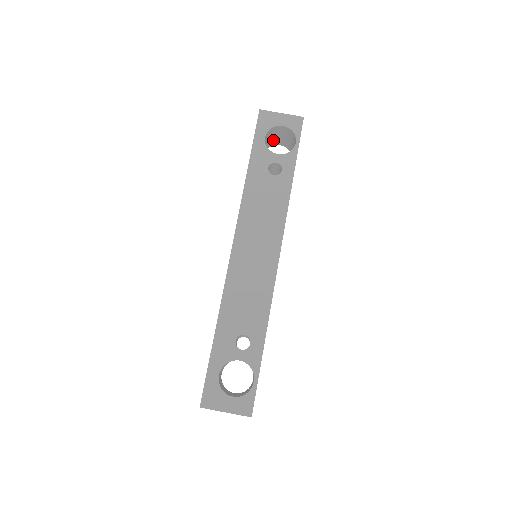
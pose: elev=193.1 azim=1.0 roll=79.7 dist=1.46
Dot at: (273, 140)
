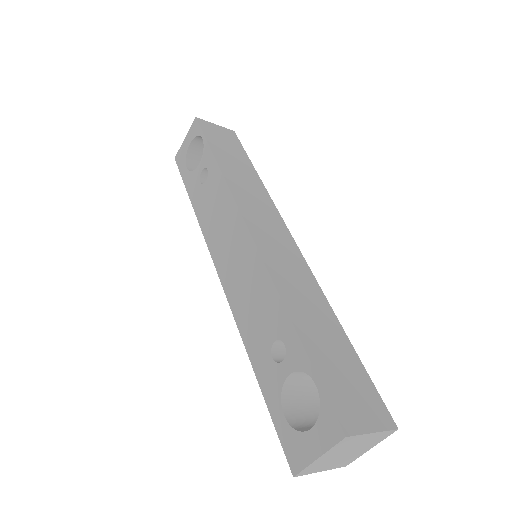
Dot at: occluded
